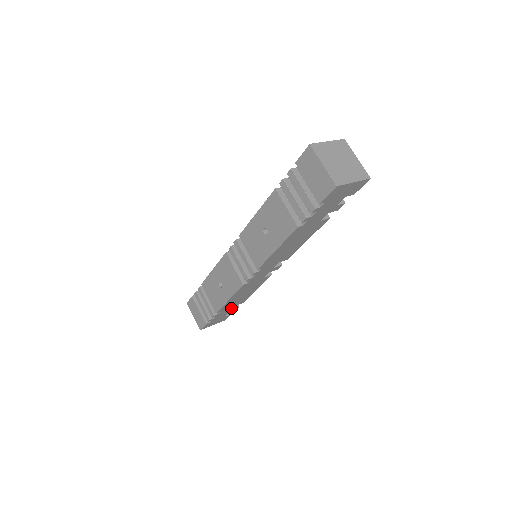
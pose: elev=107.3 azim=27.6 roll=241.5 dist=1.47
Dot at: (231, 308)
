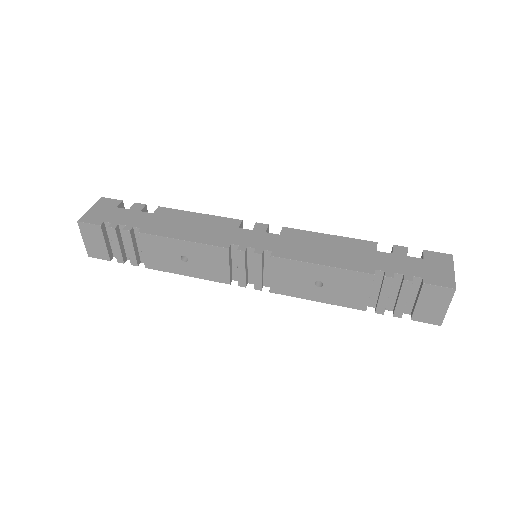
Dot at: occluded
